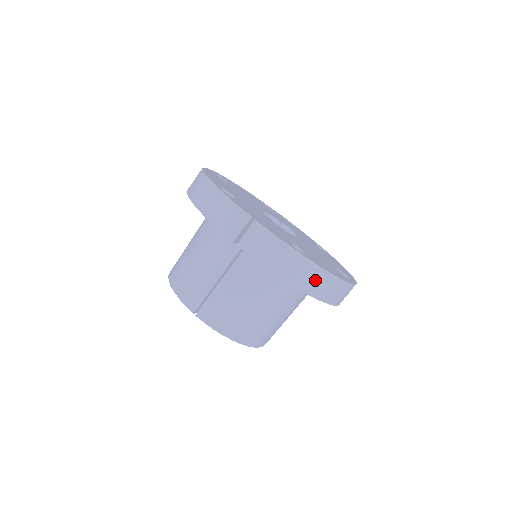
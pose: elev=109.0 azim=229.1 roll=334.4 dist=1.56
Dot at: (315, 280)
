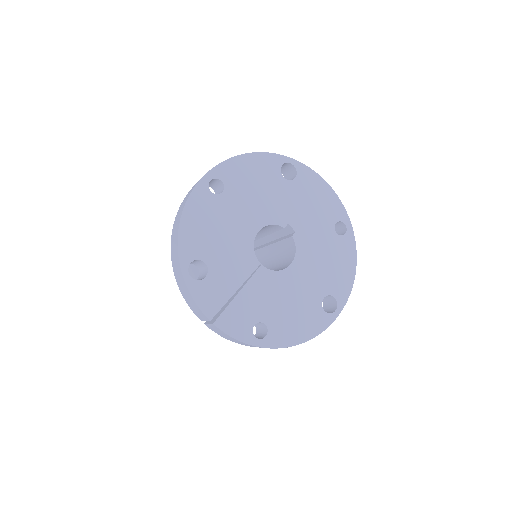
Dot at: occluded
